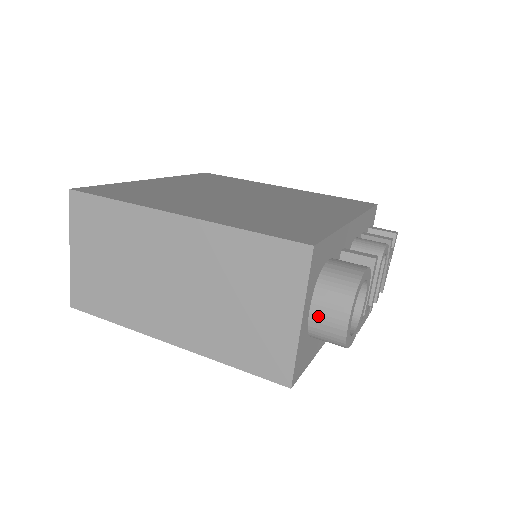
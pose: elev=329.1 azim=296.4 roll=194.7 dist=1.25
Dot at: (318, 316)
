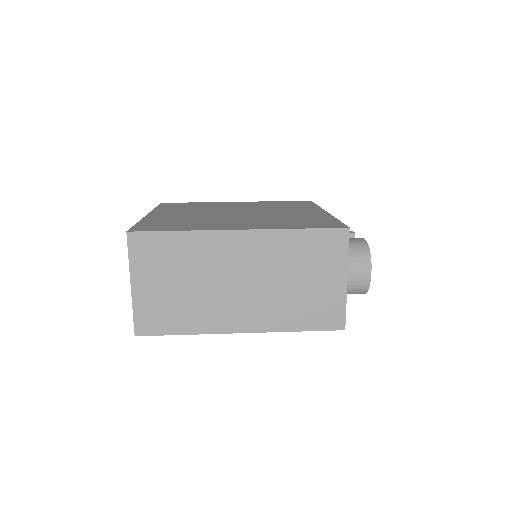
Dot at: (350, 276)
